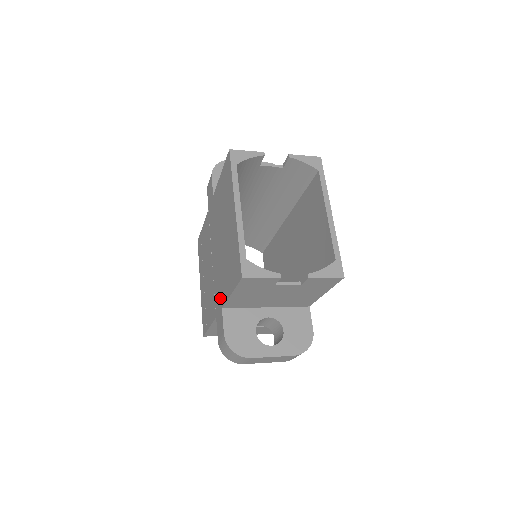
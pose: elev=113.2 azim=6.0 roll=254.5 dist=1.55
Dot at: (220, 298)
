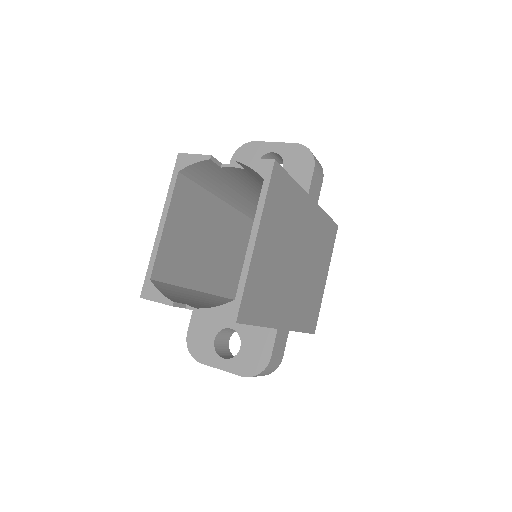
Dot at: occluded
